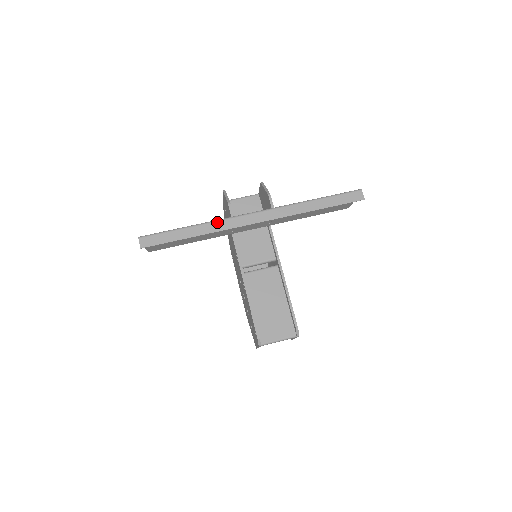
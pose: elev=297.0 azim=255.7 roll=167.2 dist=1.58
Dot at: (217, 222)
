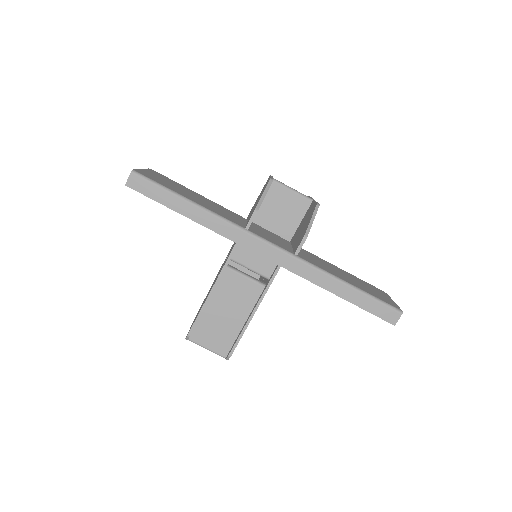
Dot at: (225, 223)
